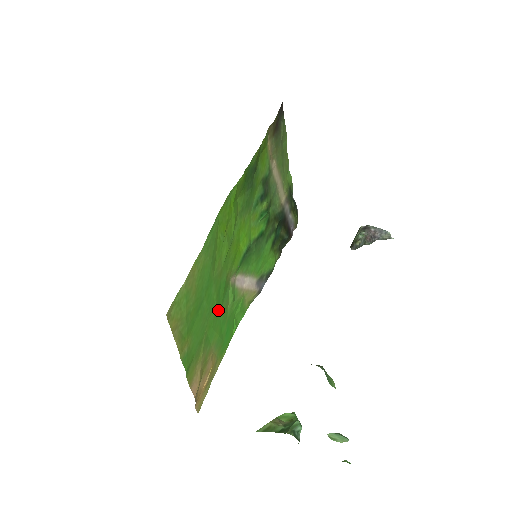
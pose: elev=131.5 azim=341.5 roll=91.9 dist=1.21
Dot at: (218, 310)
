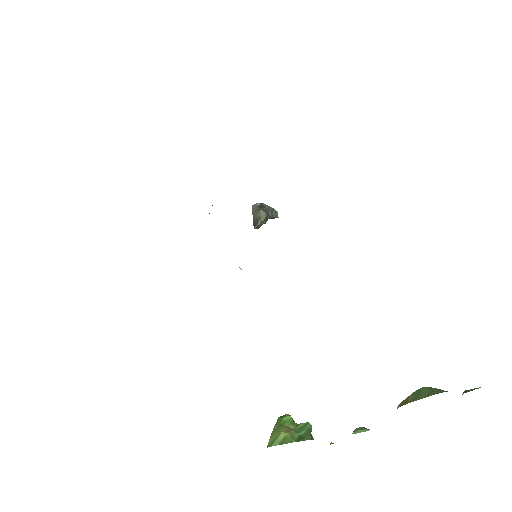
Dot at: occluded
